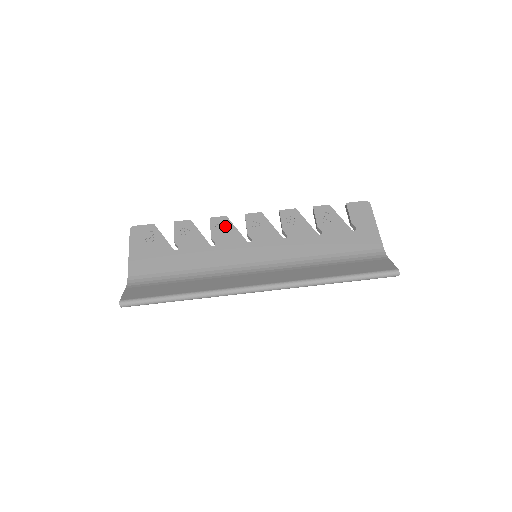
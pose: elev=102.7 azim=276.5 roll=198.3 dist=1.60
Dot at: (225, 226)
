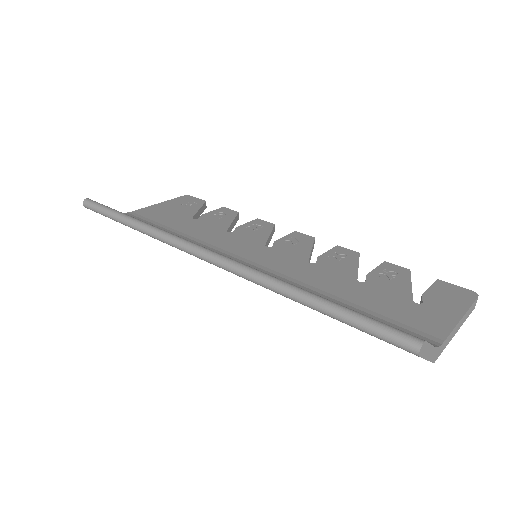
Dot at: (262, 228)
